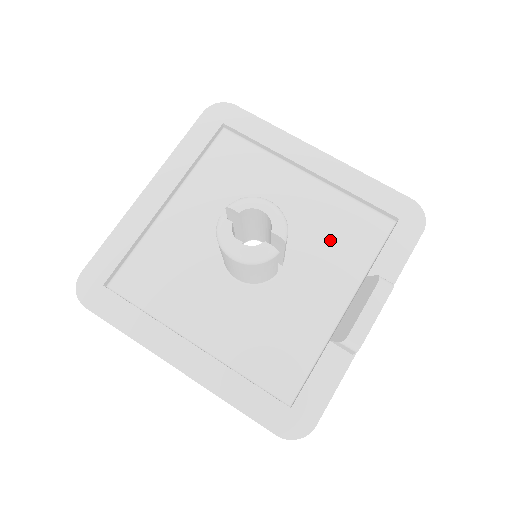
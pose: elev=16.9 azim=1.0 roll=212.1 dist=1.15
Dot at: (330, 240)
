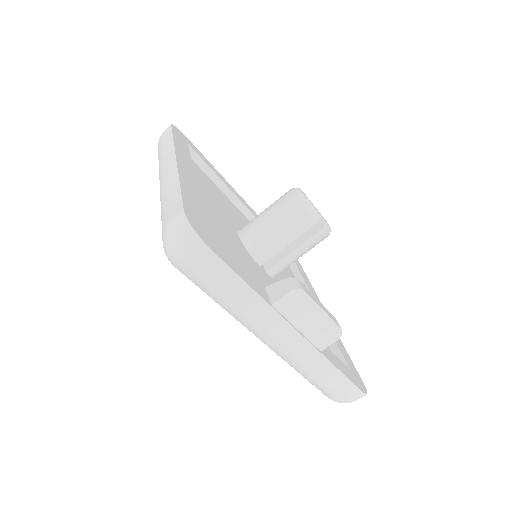
Dot at: occluded
